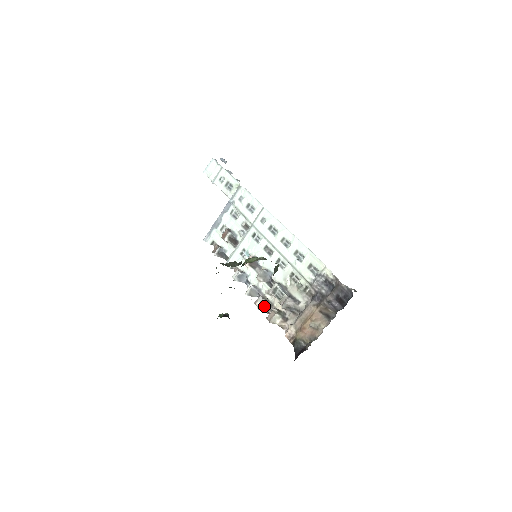
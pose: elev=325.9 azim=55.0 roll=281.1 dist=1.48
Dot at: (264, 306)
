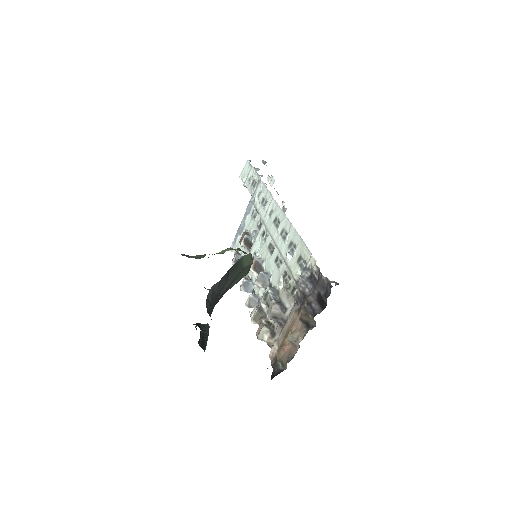
Dot at: (257, 318)
